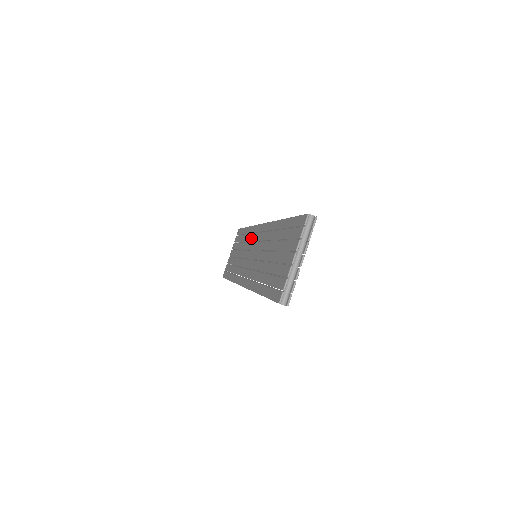
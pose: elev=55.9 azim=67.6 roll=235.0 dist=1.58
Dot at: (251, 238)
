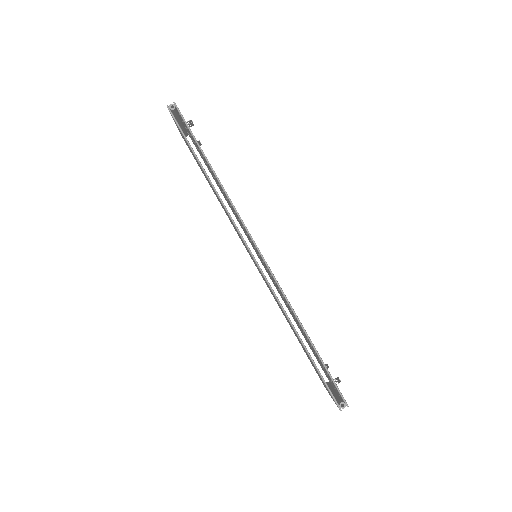
Dot at: occluded
